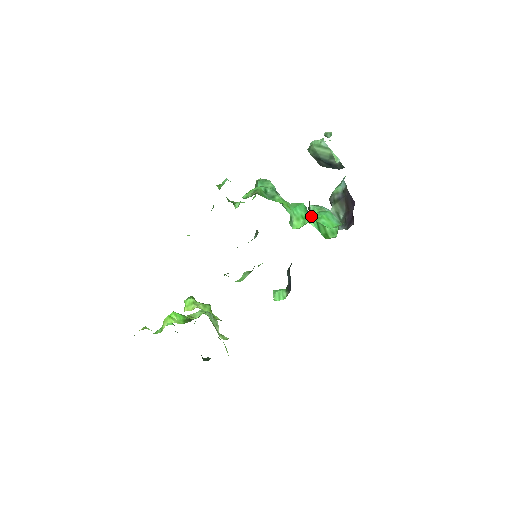
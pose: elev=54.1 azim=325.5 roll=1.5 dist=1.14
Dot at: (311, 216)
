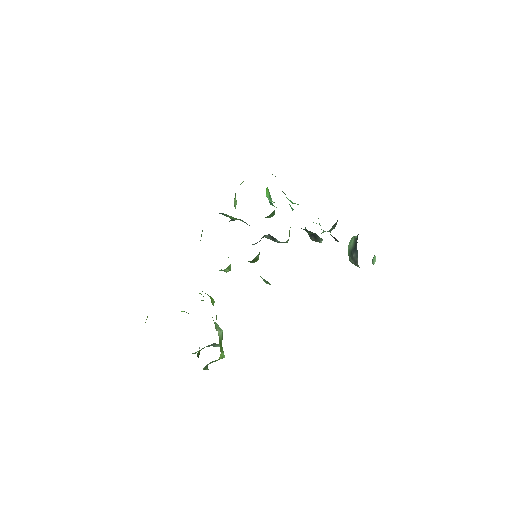
Dot at: (287, 198)
